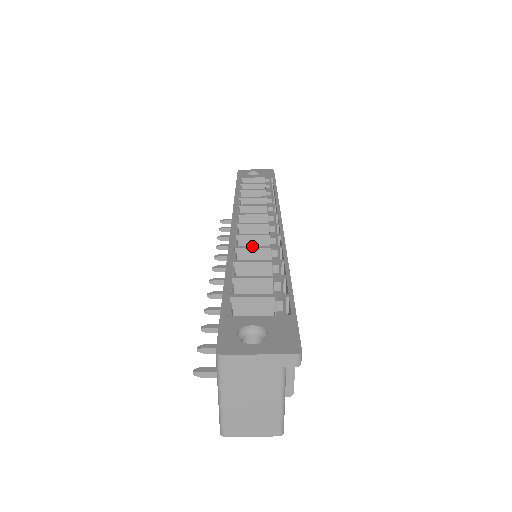
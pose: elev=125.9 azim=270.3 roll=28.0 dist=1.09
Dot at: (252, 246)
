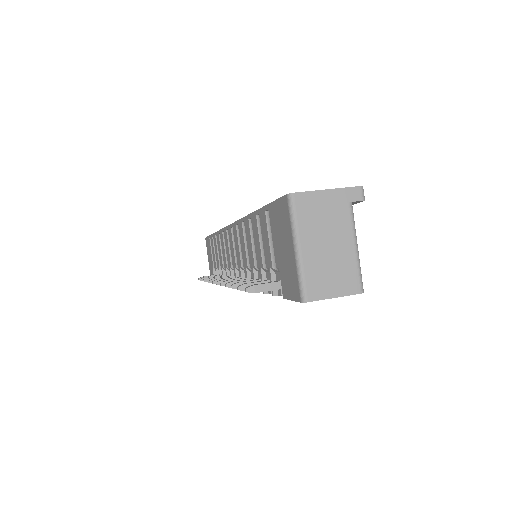
Dot at: occluded
